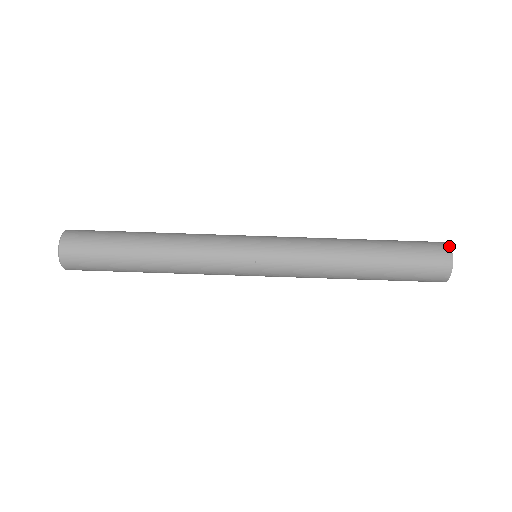
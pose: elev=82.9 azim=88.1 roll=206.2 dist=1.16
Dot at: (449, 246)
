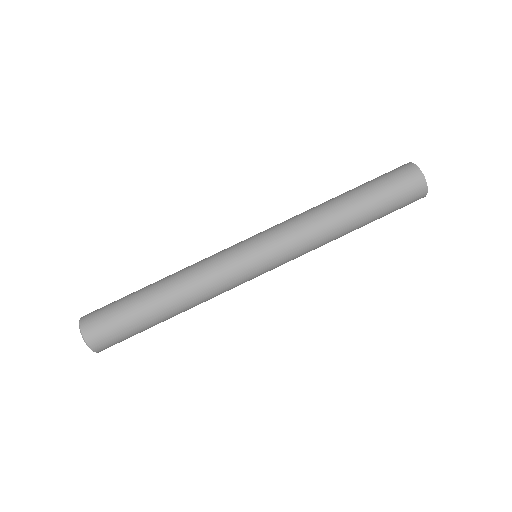
Dot at: (409, 162)
